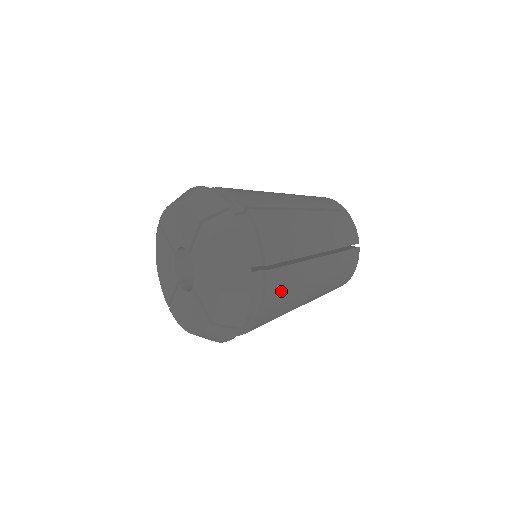
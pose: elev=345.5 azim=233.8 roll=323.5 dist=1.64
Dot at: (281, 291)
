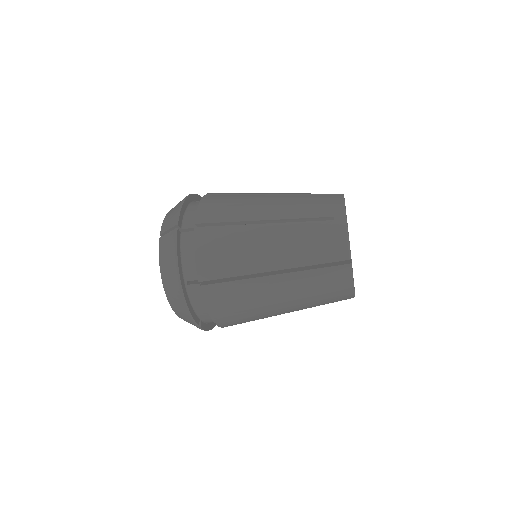
Dot at: (219, 203)
